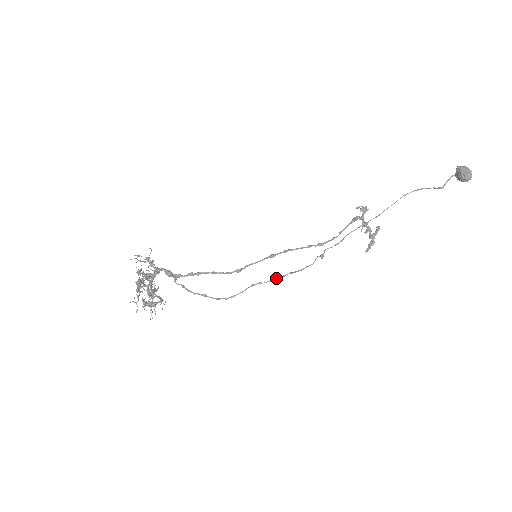
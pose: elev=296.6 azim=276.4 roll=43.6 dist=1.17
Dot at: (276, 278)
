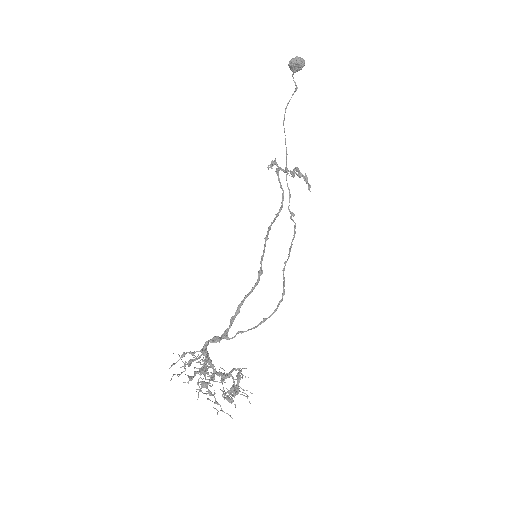
Dot at: (290, 249)
